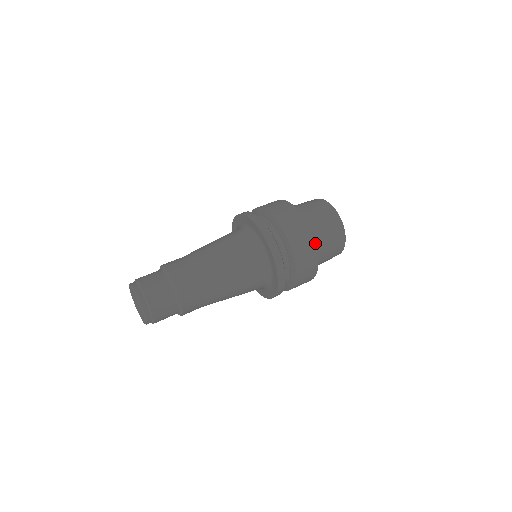
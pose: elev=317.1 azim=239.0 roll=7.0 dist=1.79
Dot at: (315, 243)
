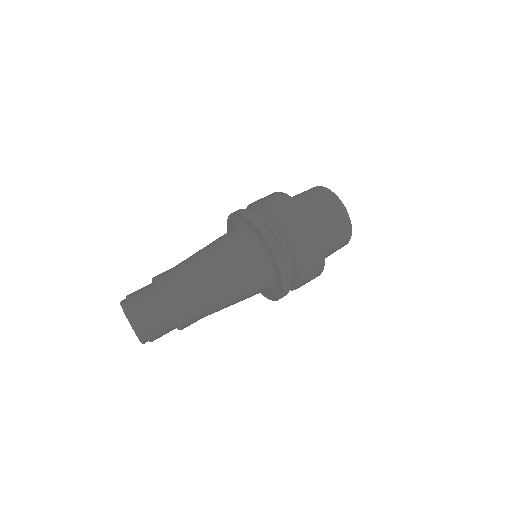
Dot at: (316, 230)
